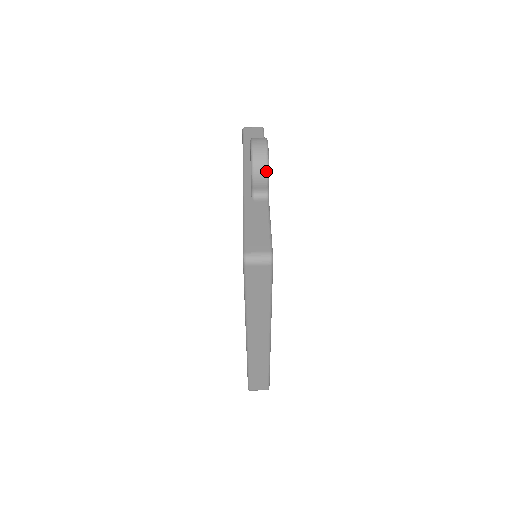
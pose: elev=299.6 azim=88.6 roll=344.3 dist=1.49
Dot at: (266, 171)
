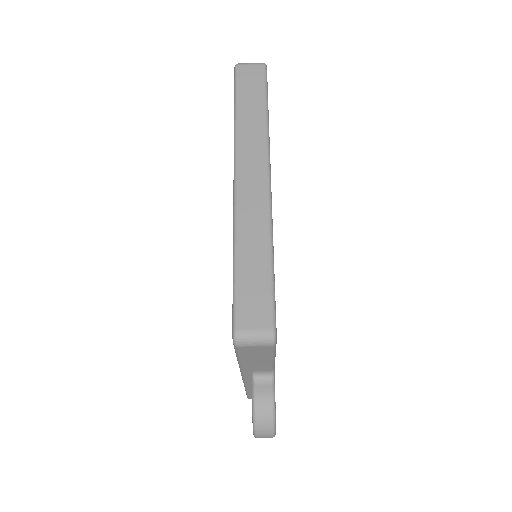
Dot at: occluded
